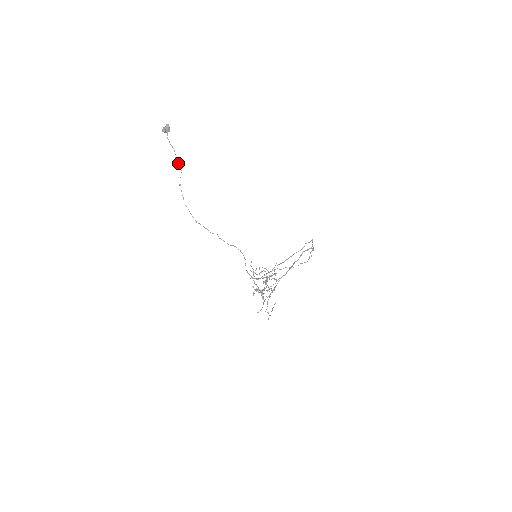
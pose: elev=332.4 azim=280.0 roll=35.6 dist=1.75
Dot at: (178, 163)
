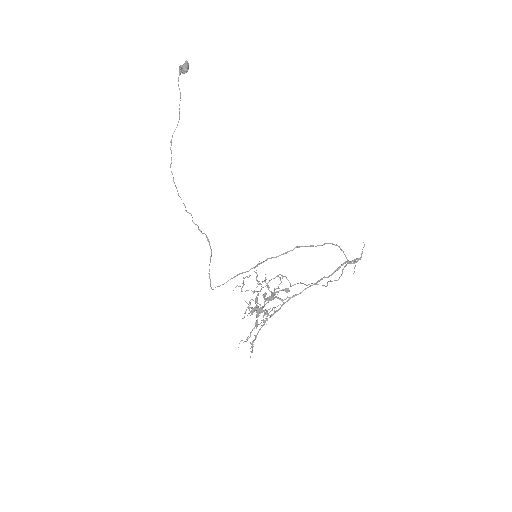
Dot at: (179, 112)
